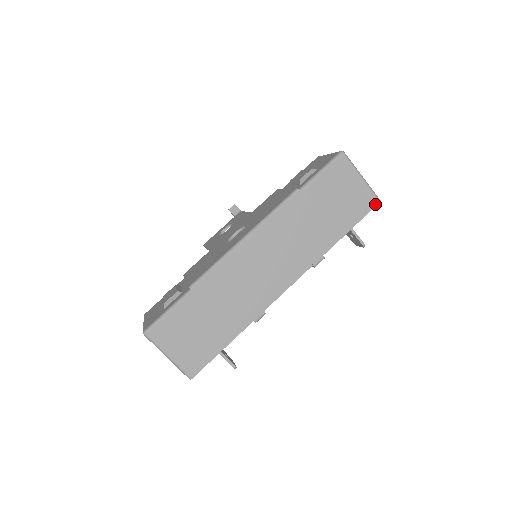
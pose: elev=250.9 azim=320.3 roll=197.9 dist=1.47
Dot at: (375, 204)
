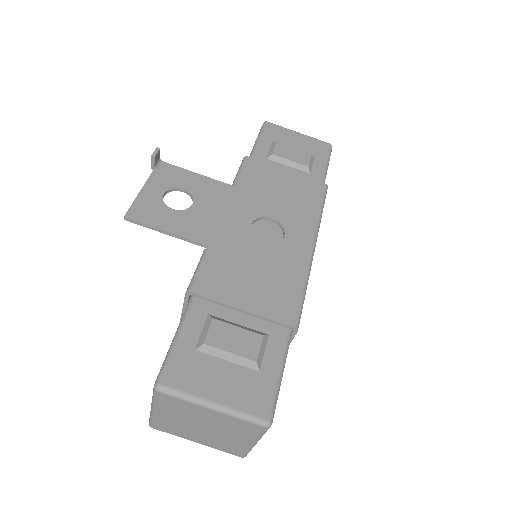
Dot at: occluded
